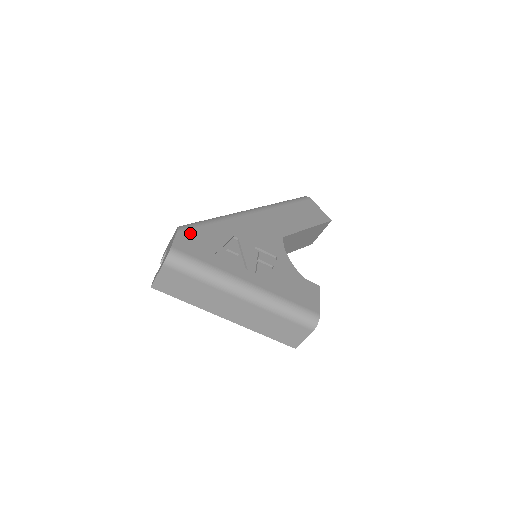
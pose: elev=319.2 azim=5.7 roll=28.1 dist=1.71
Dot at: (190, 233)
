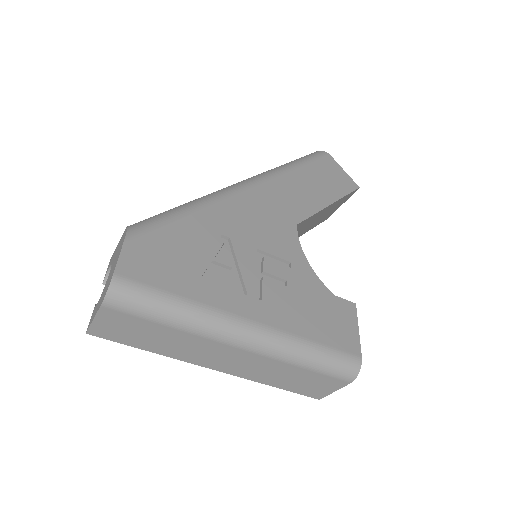
Dot at: (148, 239)
